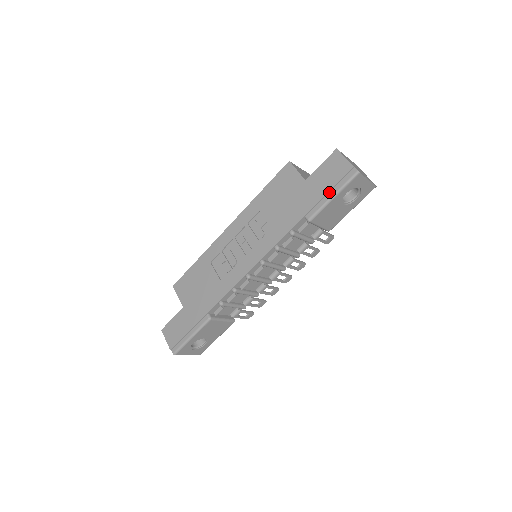
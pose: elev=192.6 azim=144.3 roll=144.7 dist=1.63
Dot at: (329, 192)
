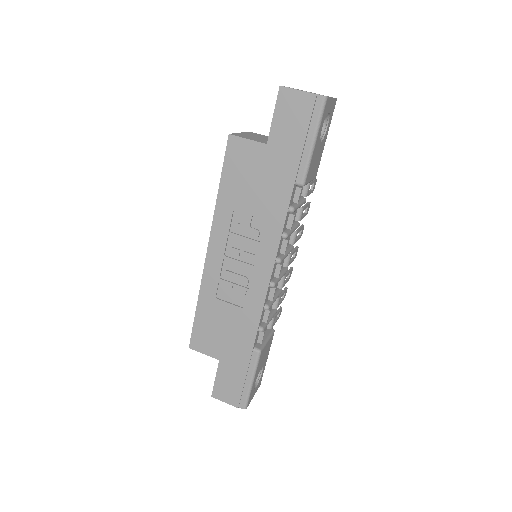
Dot at: (306, 140)
